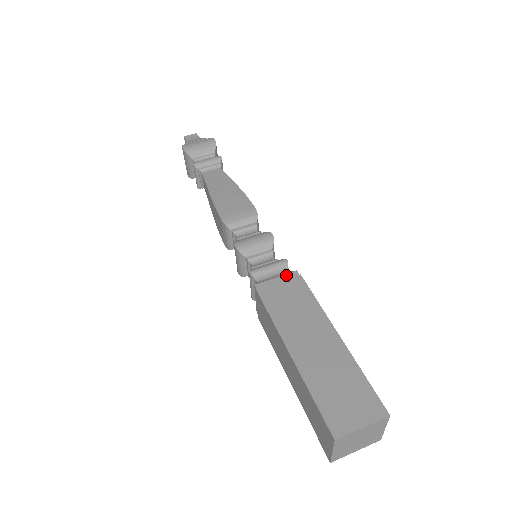
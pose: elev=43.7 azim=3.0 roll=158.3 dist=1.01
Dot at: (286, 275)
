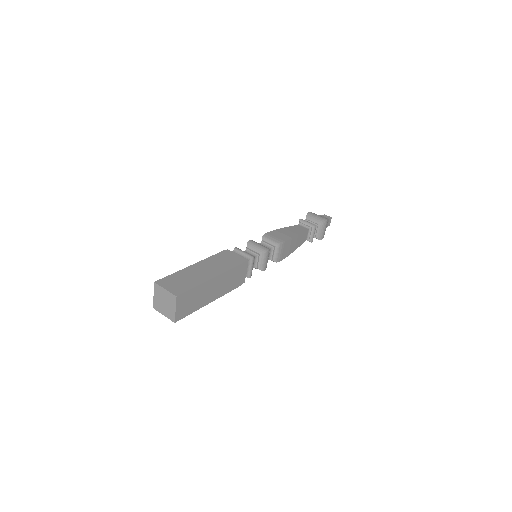
Dot at: (242, 257)
